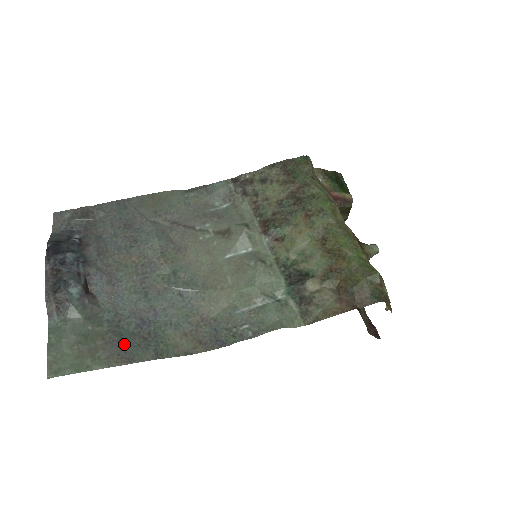
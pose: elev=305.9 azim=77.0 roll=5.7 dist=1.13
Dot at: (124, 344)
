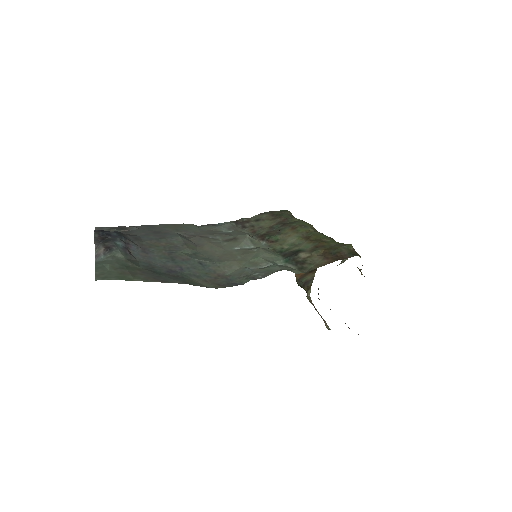
Dot at: (158, 275)
